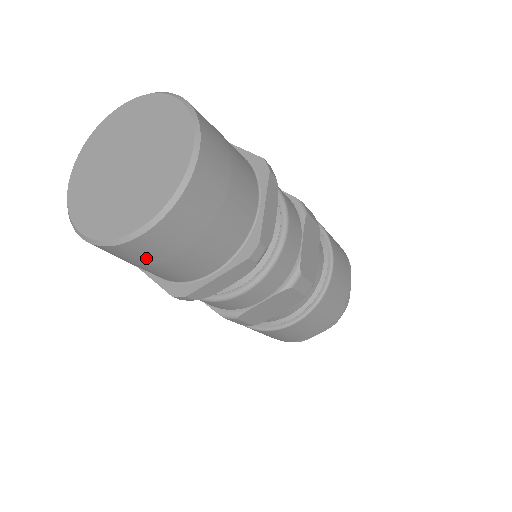
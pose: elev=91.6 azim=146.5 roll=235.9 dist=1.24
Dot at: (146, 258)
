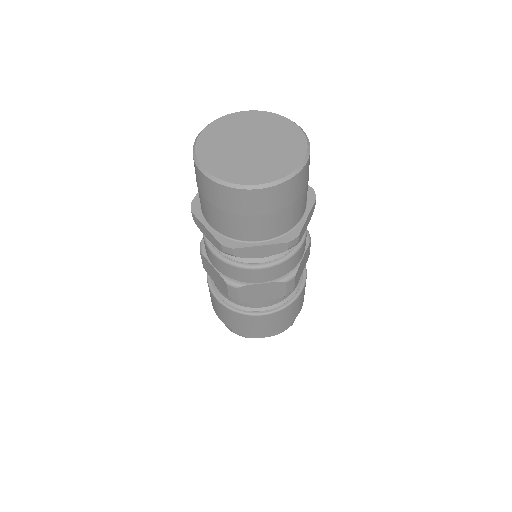
Dot at: (237, 207)
